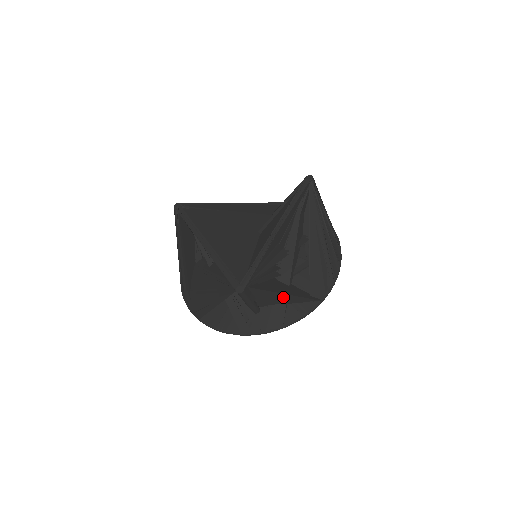
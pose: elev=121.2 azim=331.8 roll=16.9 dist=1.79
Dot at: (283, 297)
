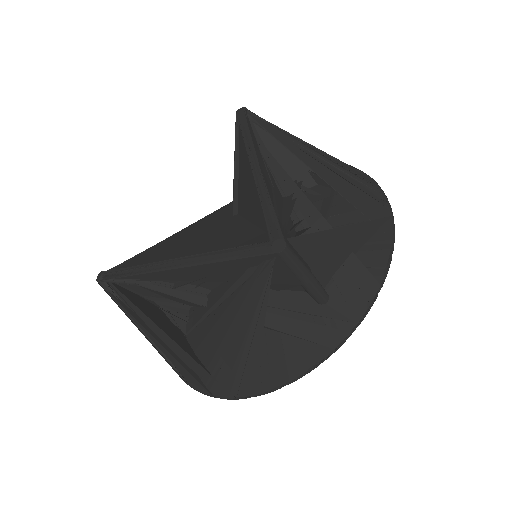
Dot at: (343, 238)
